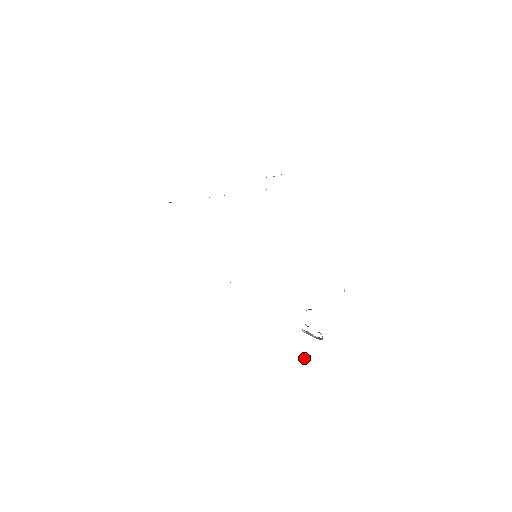
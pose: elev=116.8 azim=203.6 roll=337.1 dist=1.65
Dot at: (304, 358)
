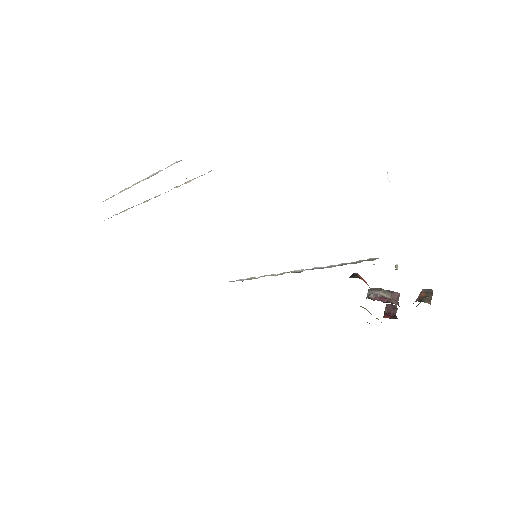
Dot at: (390, 313)
